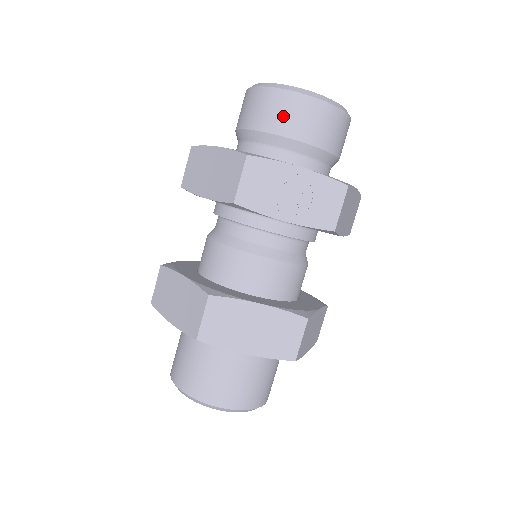
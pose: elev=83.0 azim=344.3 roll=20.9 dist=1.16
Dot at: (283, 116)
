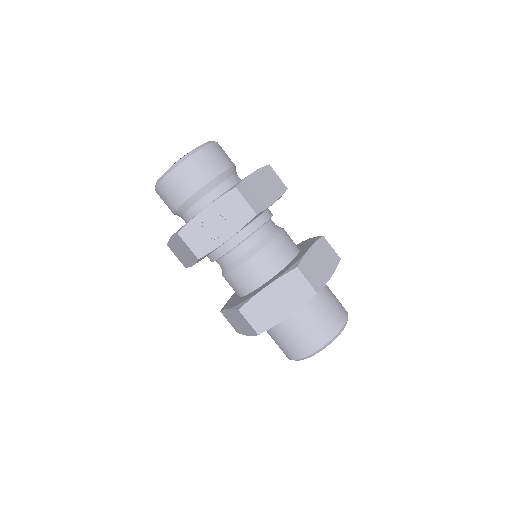
Dot at: (176, 191)
